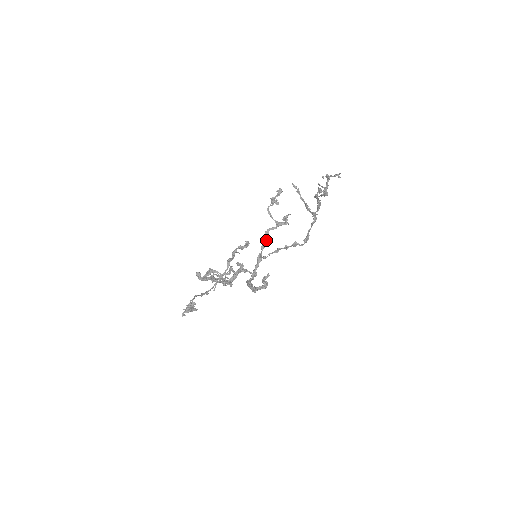
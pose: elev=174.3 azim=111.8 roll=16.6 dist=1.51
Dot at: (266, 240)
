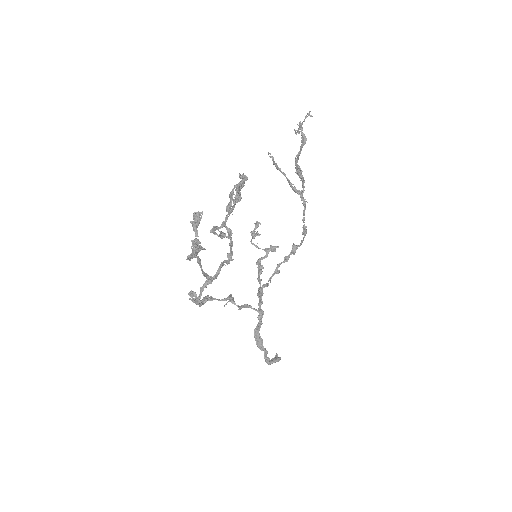
Dot at: (260, 271)
